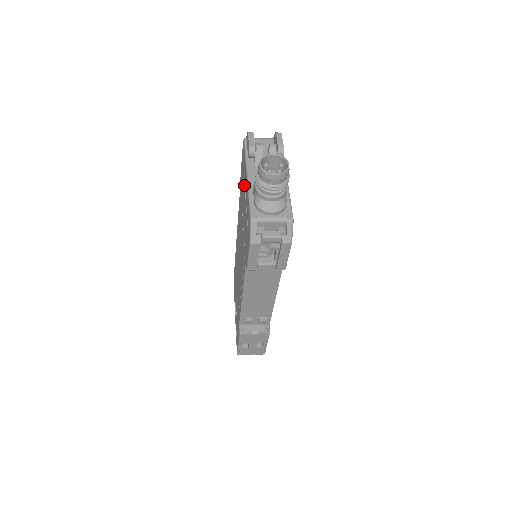
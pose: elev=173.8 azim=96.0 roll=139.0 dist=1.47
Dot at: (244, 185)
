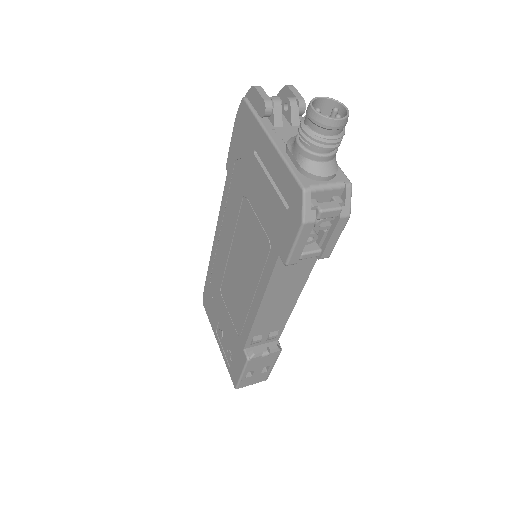
Dot at: (255, 157)
